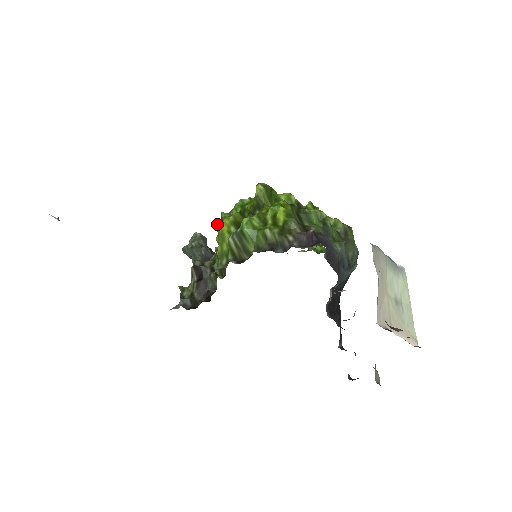
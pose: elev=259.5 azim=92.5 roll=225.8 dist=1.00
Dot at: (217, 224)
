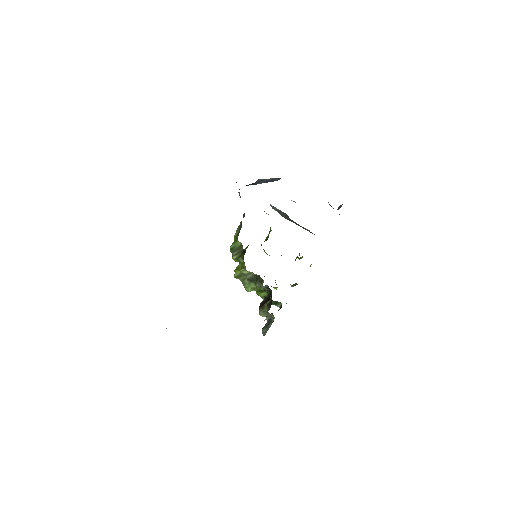
Dot at: (245, 289)
